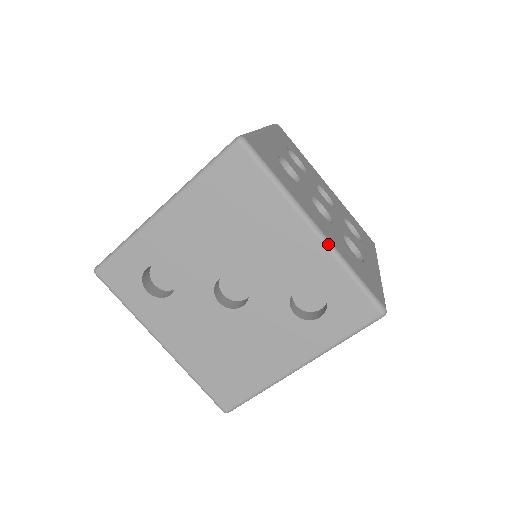
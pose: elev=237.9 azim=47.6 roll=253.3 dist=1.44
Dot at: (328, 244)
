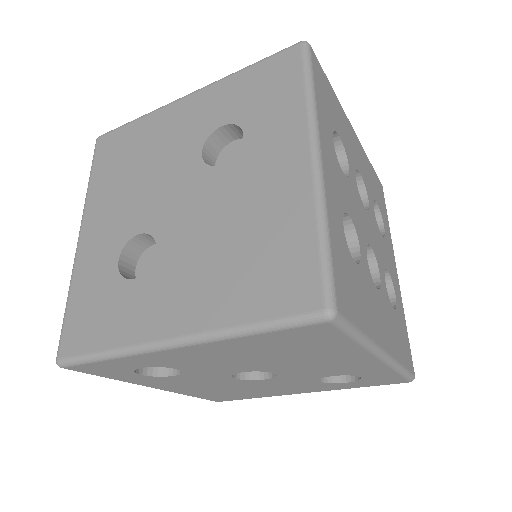
Dot at: (390, 363)
